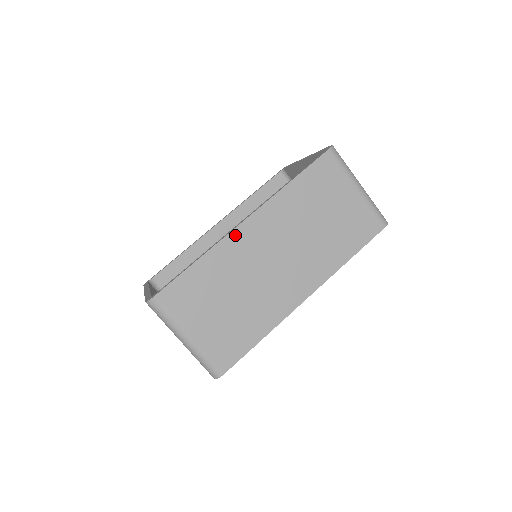
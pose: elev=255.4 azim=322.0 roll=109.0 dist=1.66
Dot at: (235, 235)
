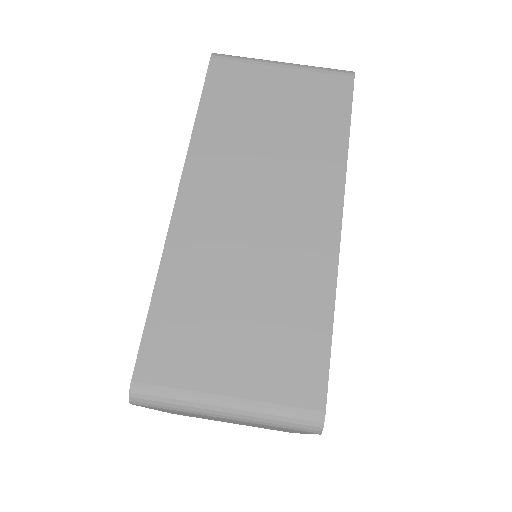
Dot at: (179, 221)
